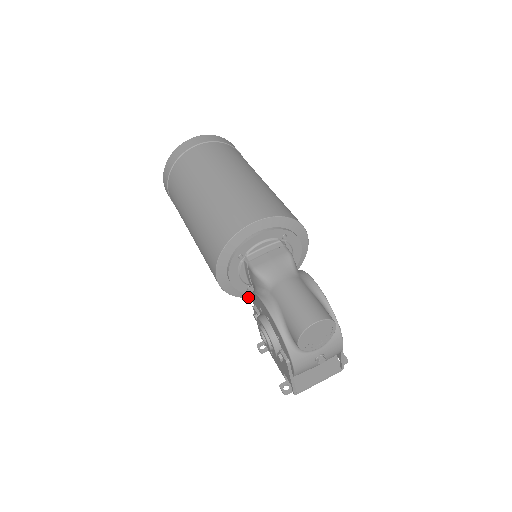
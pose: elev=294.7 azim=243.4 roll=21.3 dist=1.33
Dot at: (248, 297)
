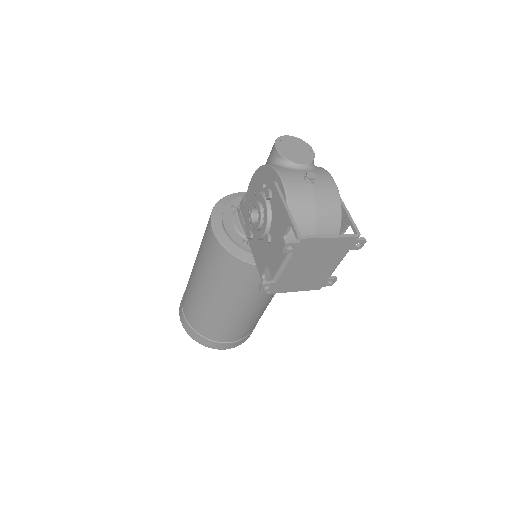
Dot at: (247, 262)
